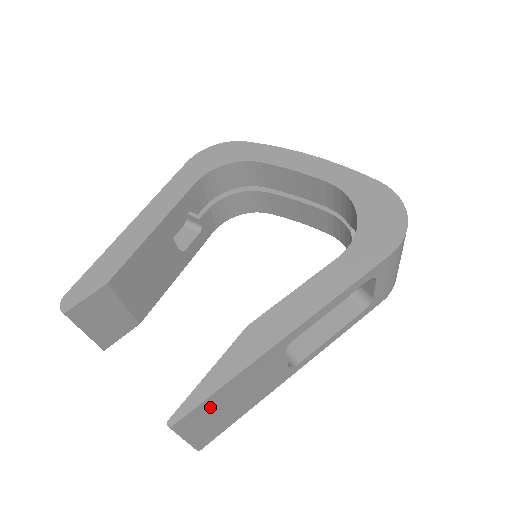
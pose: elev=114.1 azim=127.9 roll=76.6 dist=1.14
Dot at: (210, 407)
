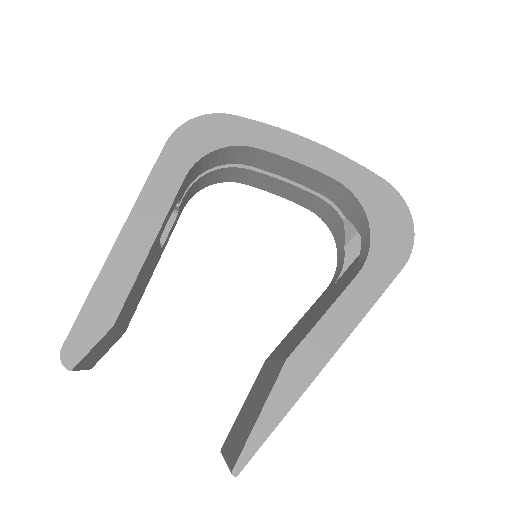
Dot at: occluded
